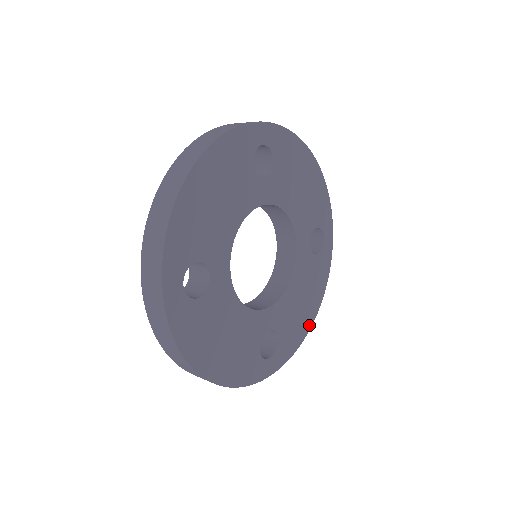
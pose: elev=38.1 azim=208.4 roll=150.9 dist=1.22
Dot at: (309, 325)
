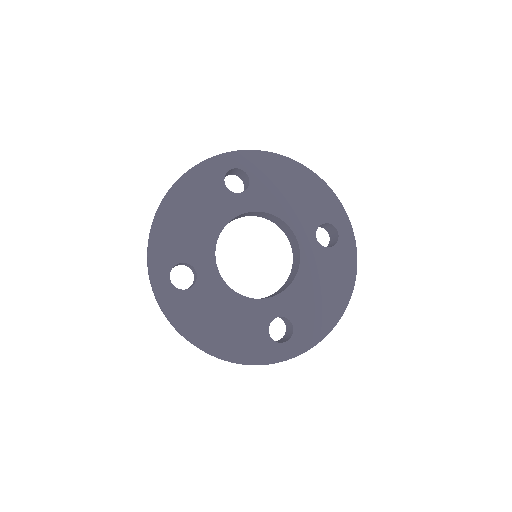
Dot at: (338, 314)
